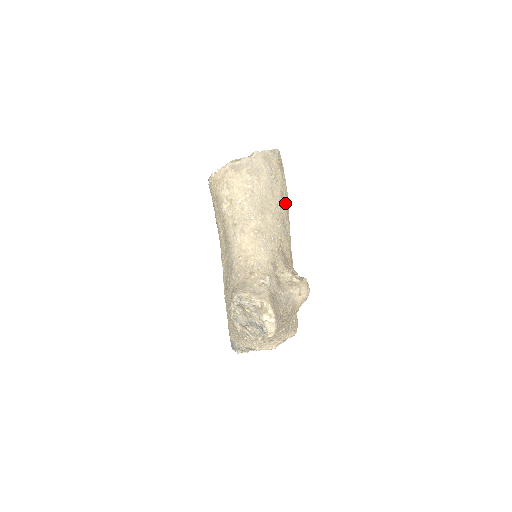
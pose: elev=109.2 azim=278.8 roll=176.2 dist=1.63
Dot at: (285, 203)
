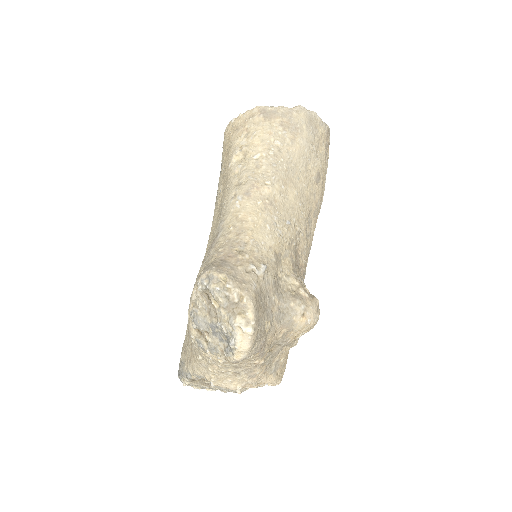
Dot at: (319, 192)
